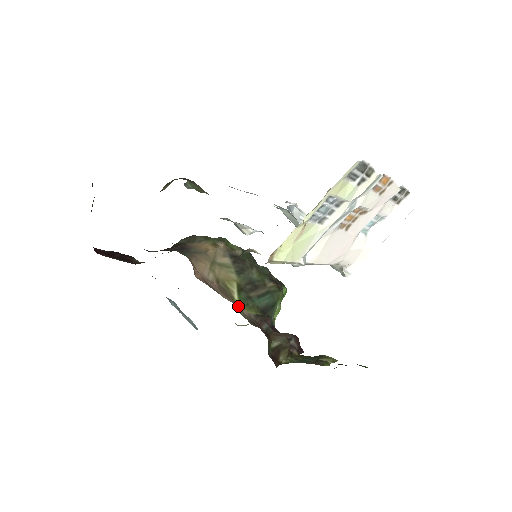
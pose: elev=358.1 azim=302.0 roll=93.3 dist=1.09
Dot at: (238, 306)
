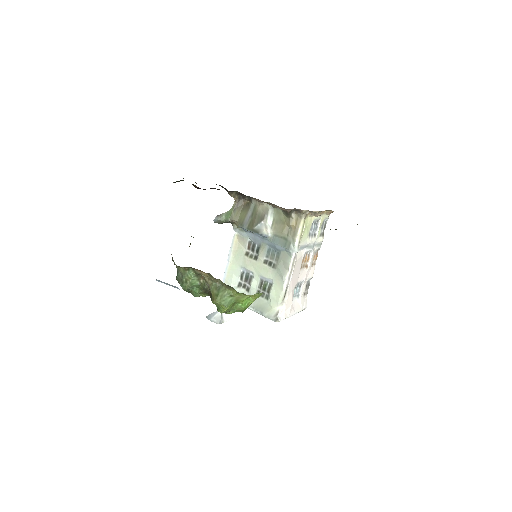
Dot at: occluded
